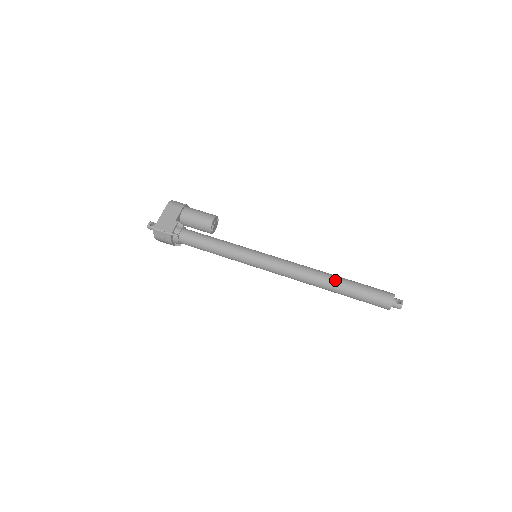
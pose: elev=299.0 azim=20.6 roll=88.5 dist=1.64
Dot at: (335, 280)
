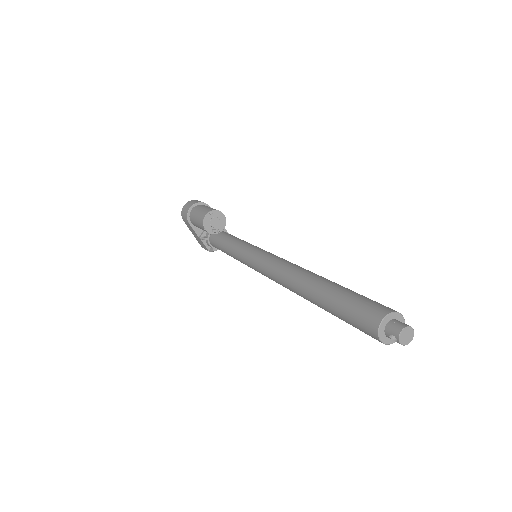
Dot at: (311, 302)
